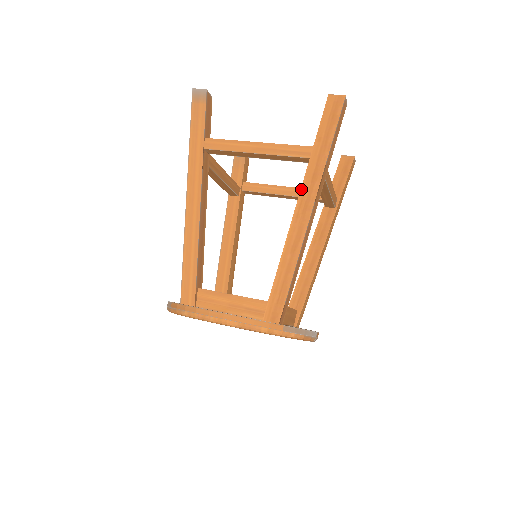
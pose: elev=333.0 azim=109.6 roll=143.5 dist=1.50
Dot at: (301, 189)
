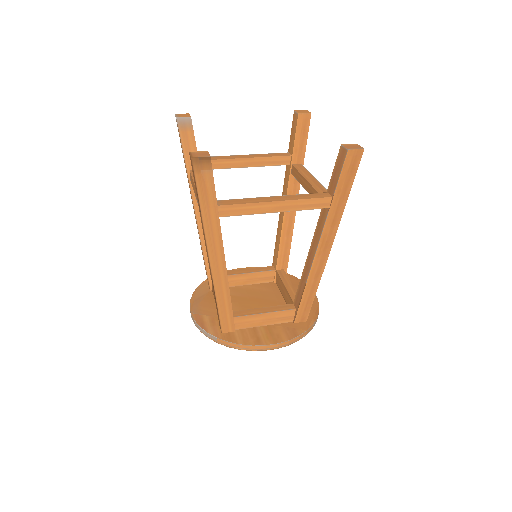
Dot at: (322, 234)
